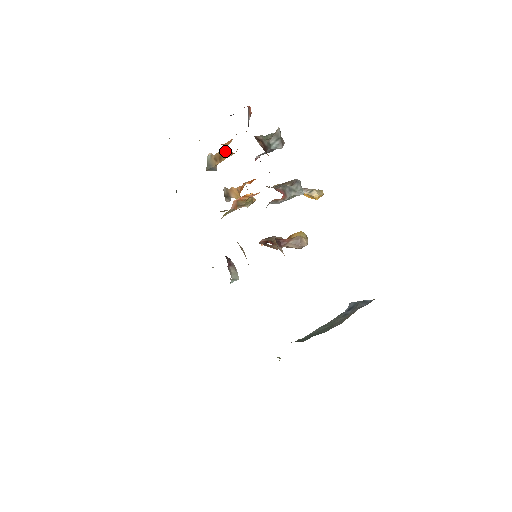
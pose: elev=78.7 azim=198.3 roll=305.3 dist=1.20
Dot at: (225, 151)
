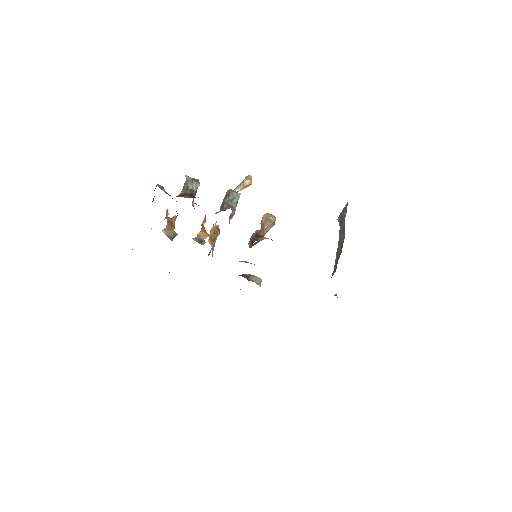
Dot at: (170, 219)
